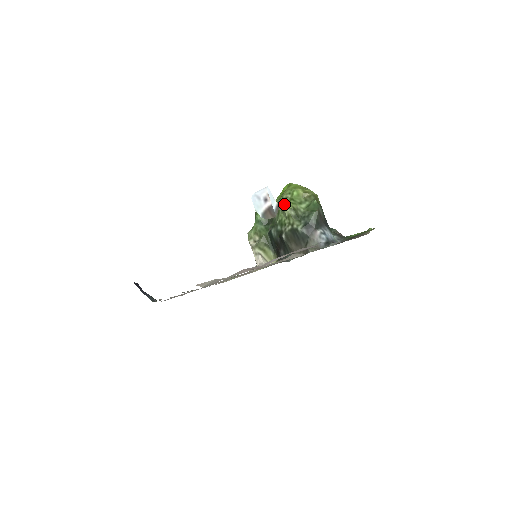
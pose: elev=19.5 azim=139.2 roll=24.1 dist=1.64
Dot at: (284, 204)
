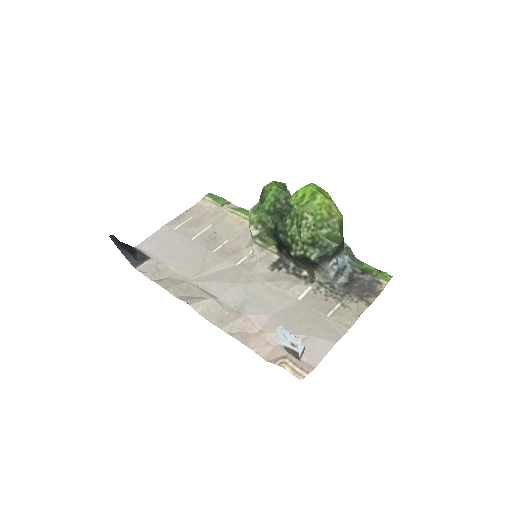
Dot at: (302, 227)
